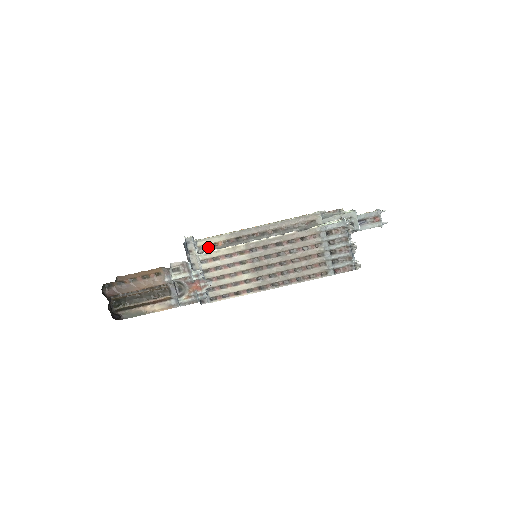
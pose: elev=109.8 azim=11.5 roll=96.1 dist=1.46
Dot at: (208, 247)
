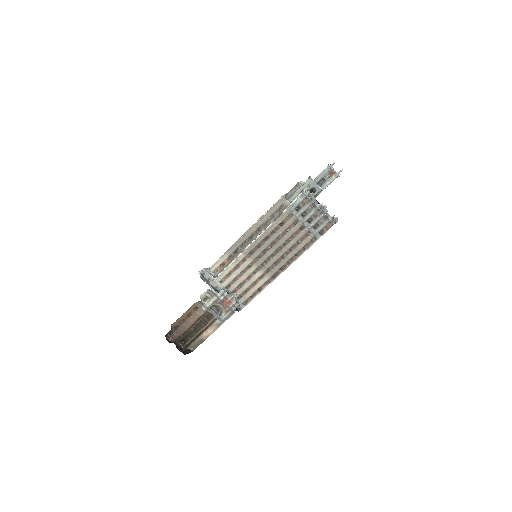
Dot at: (219, 269)
